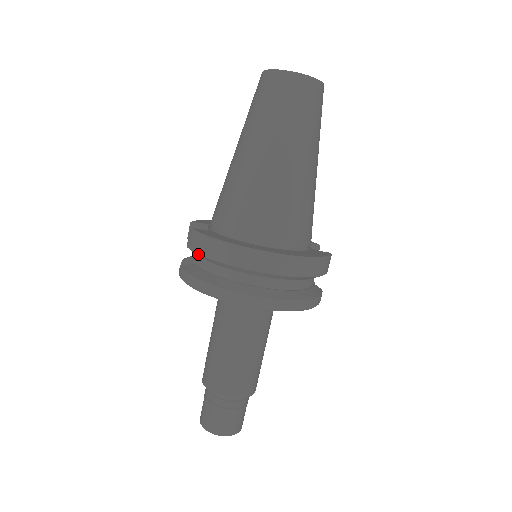
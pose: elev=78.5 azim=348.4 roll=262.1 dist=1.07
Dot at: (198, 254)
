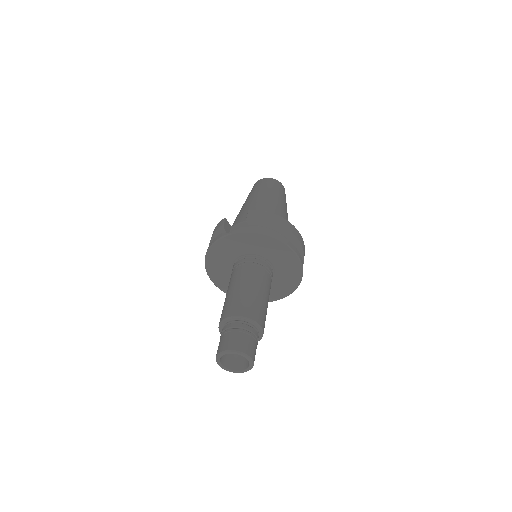
Dot at: (263, 219)
